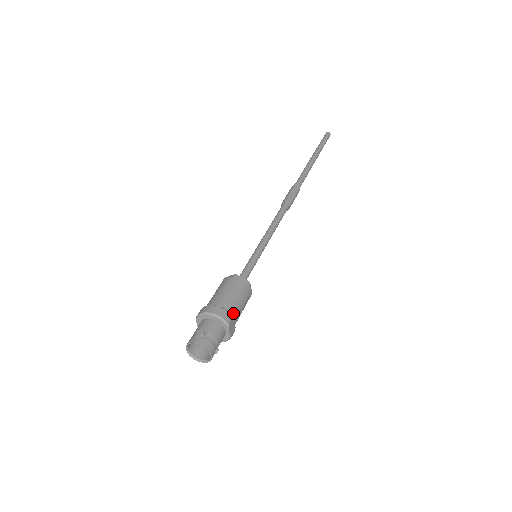
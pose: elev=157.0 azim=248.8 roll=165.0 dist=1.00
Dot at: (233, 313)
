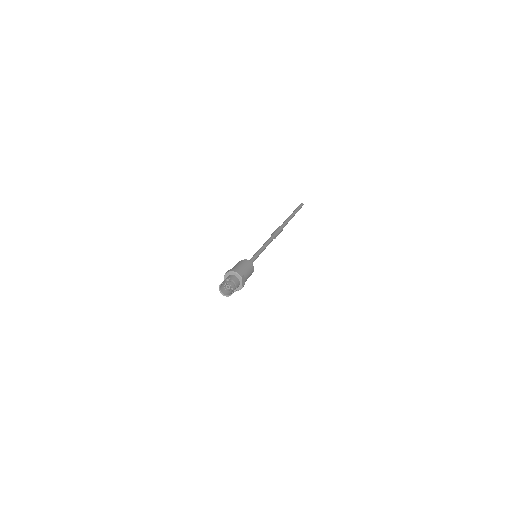
Dot at: (244, 274)
